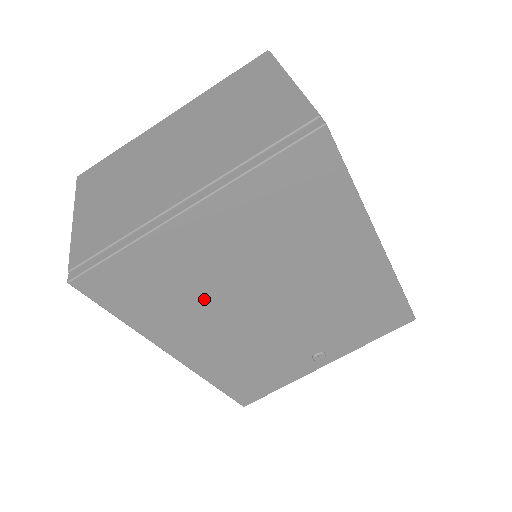
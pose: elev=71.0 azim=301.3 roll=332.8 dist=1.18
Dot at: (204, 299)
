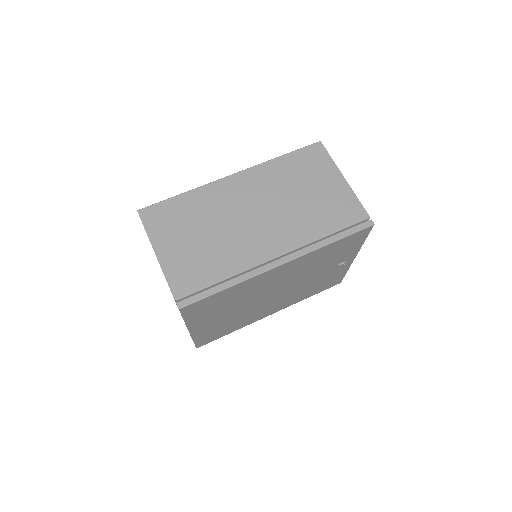
Dot at: (244, 316)
